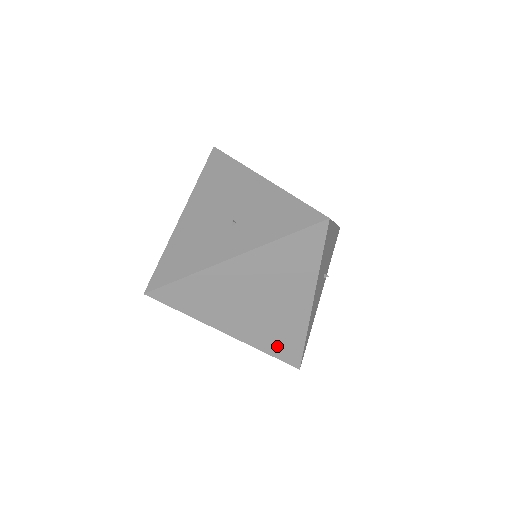
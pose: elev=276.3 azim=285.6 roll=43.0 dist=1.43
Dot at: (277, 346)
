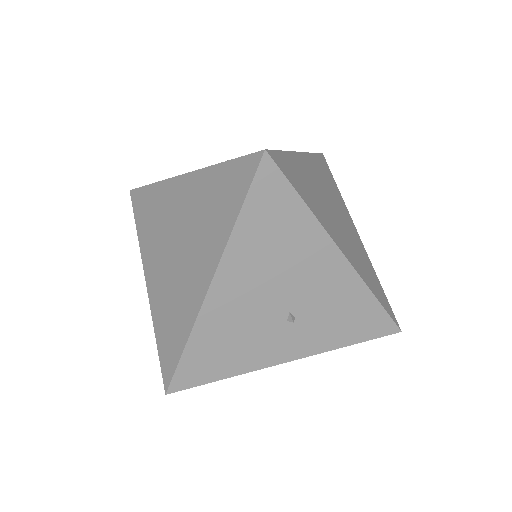
Dot at: (165, 333)
